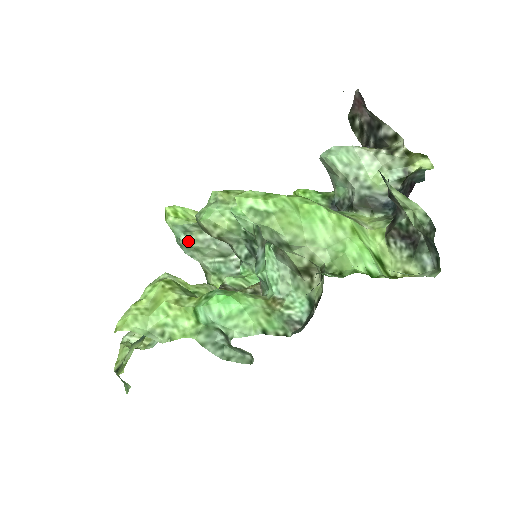
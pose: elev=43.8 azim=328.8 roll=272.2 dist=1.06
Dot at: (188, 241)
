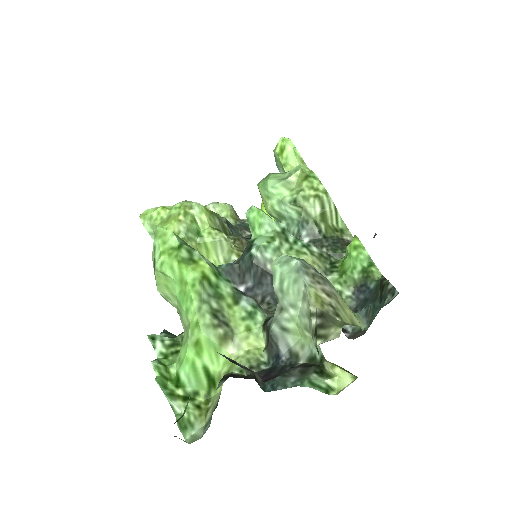
Dot at: occluded
